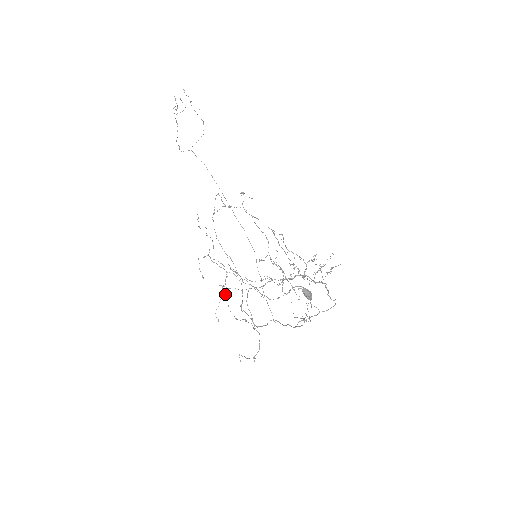
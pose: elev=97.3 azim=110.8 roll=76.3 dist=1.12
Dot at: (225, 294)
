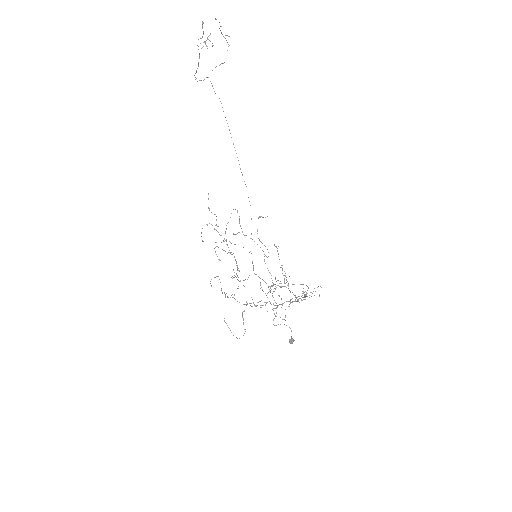
Dot at: (225, 294)
